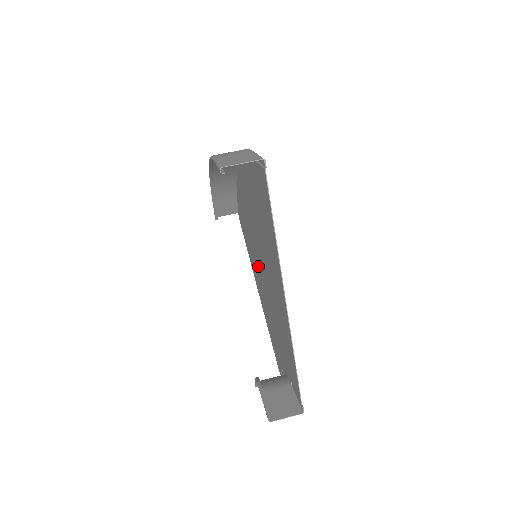
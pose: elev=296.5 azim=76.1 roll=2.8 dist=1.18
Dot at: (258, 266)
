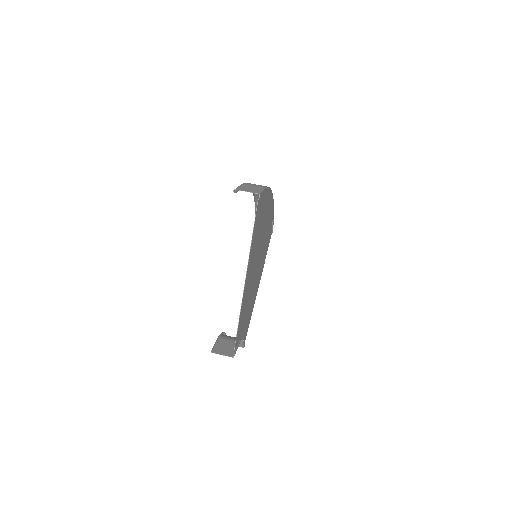
Dot at: (259, 265)
